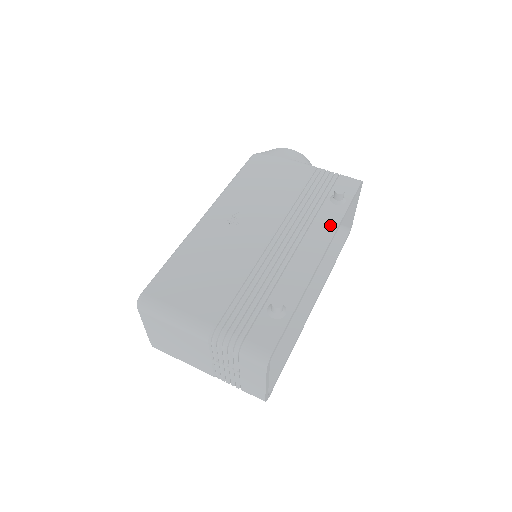
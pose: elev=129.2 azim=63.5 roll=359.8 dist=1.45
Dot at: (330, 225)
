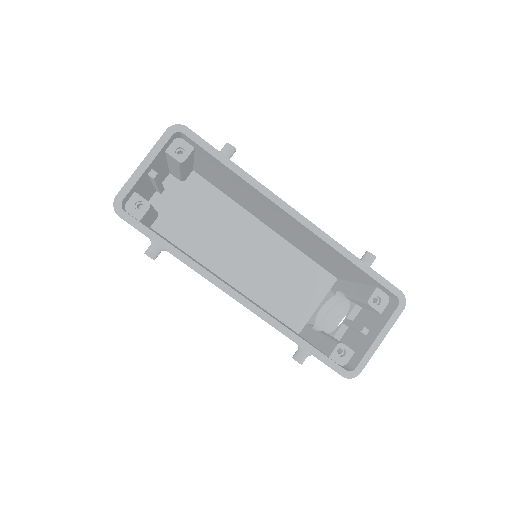
Dot at: occluded
